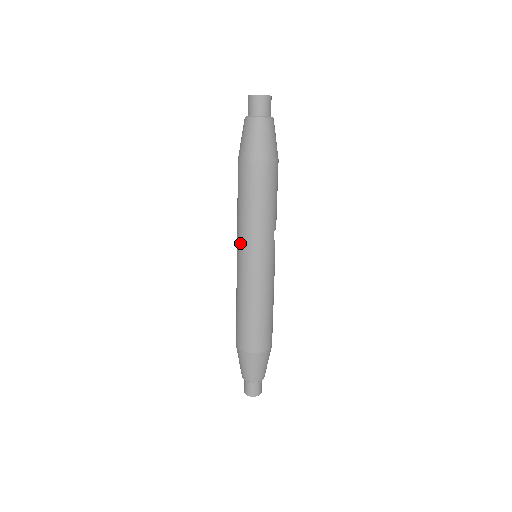
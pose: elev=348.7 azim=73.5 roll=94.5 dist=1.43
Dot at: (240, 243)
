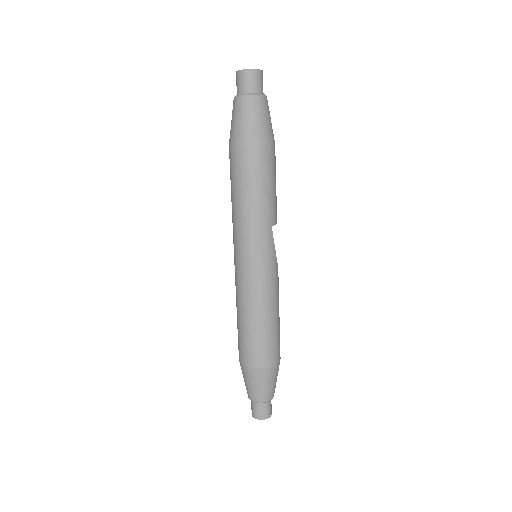
Dot at: (234, 240)
